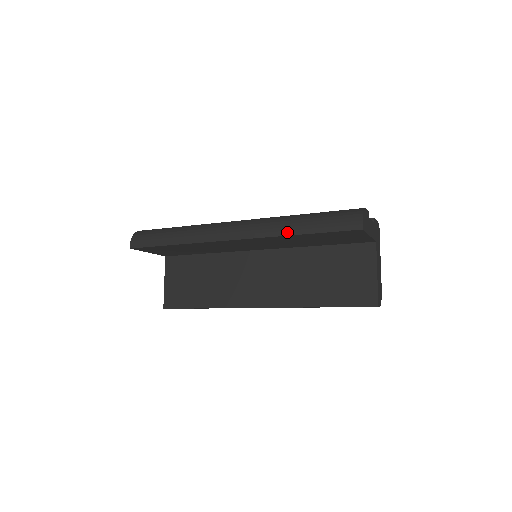
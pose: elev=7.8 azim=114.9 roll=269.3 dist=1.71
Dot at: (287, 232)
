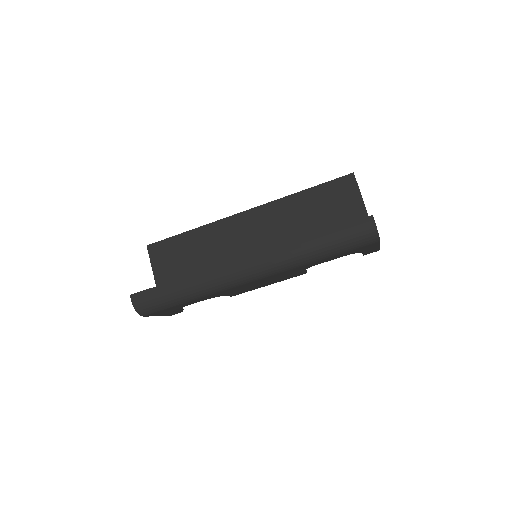
Dot at: (293, 195)
